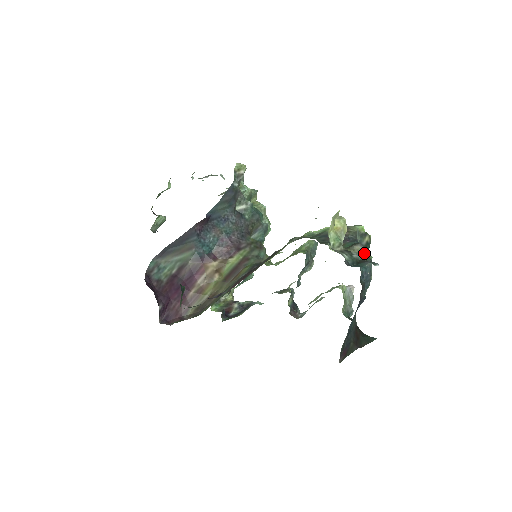
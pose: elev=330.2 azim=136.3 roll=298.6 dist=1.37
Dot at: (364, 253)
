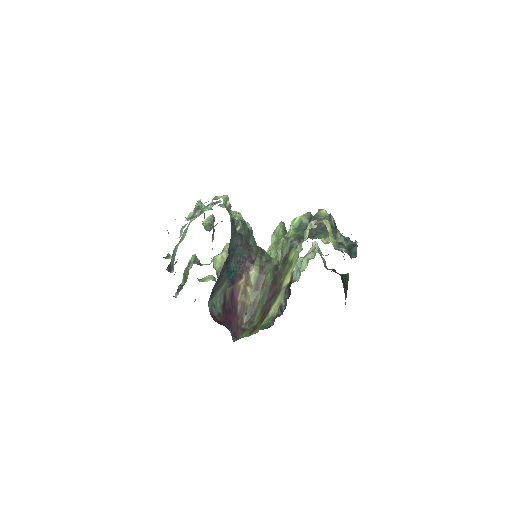
Dot at: (345, 237)
